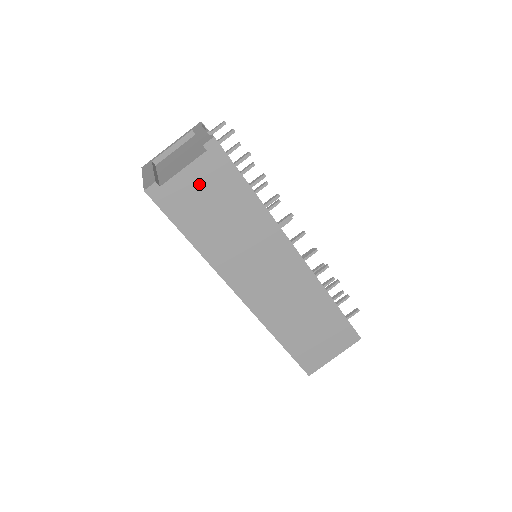
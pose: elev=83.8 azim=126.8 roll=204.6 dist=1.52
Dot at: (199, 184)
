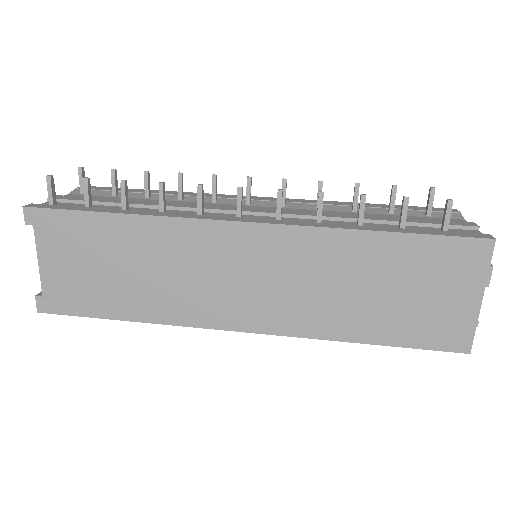
Dot at: (65, 261)
